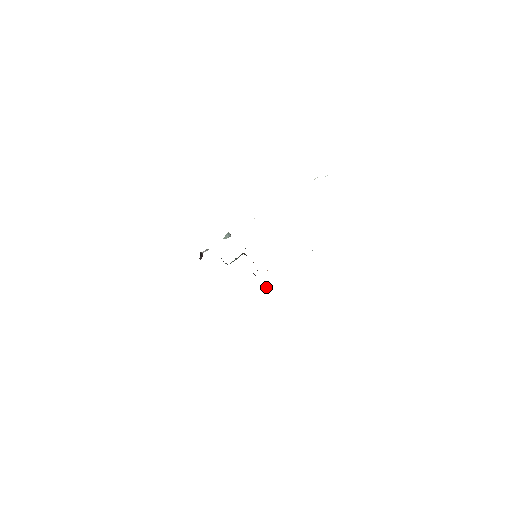
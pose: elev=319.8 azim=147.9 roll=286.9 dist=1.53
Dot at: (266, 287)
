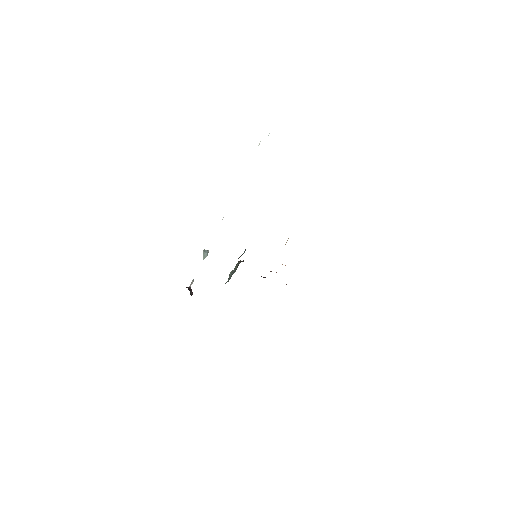
Dot at: occluded
